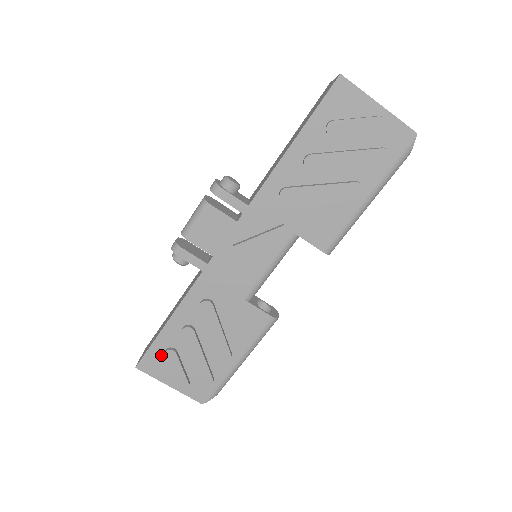
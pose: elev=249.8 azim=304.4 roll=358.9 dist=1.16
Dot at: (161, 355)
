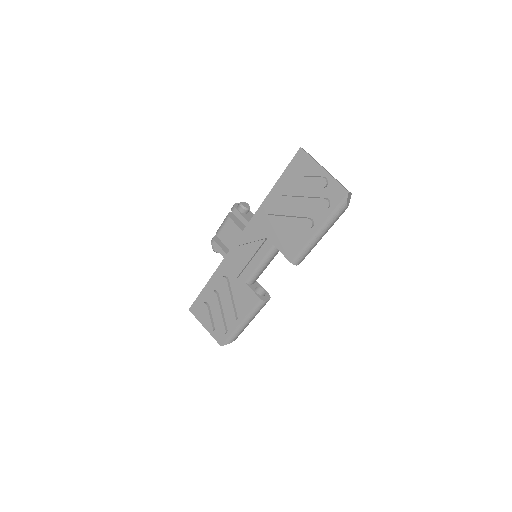
Dot at: (201, 306)
